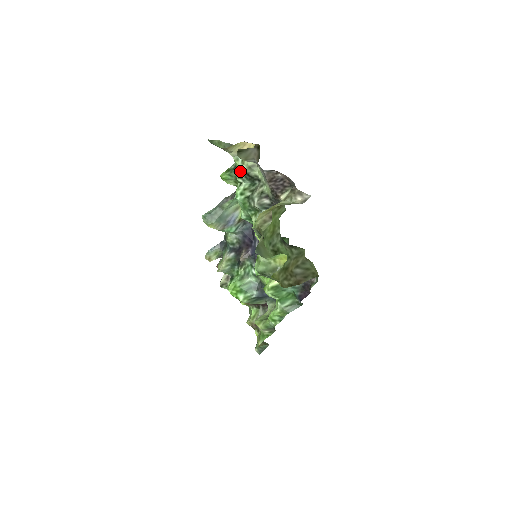
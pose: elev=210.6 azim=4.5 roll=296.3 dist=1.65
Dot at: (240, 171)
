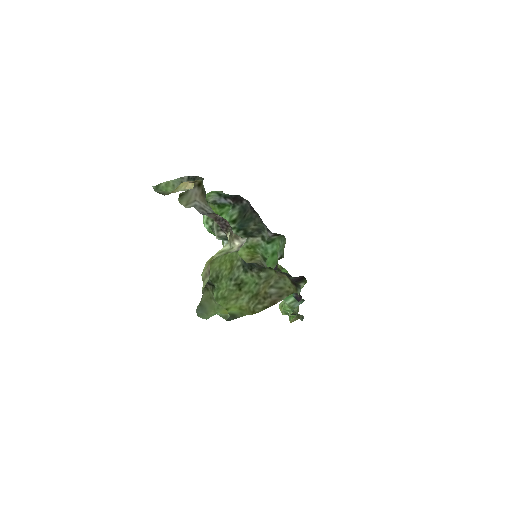
Dot at: occluded
